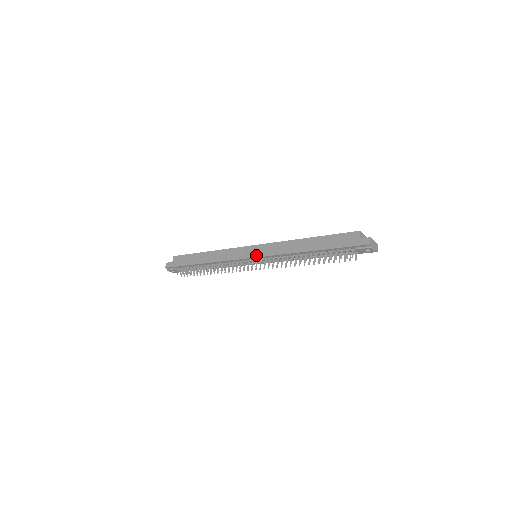
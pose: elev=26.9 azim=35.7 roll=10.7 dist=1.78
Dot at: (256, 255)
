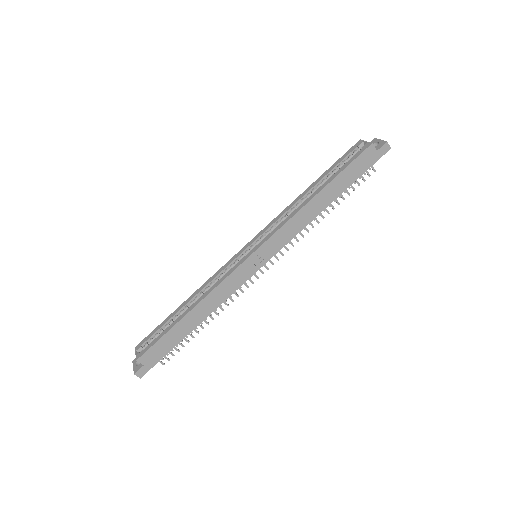
Dot at: (269, 257)
